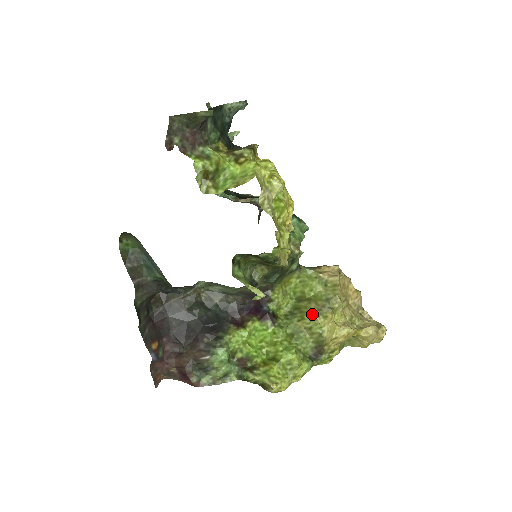
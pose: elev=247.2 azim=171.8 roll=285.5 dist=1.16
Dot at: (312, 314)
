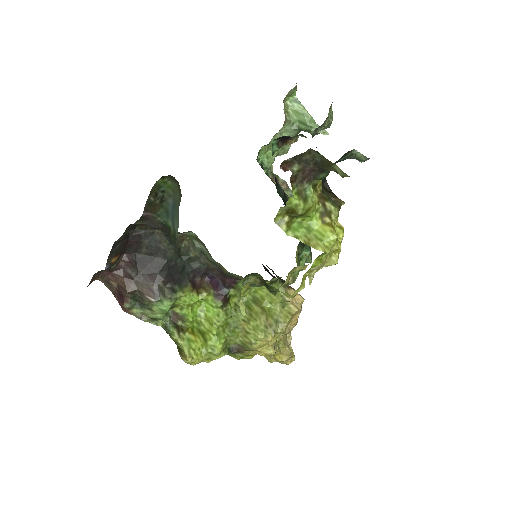
Dot at: (258, 325)
